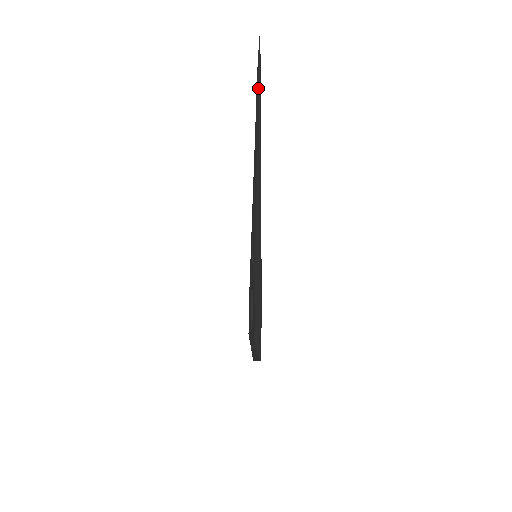
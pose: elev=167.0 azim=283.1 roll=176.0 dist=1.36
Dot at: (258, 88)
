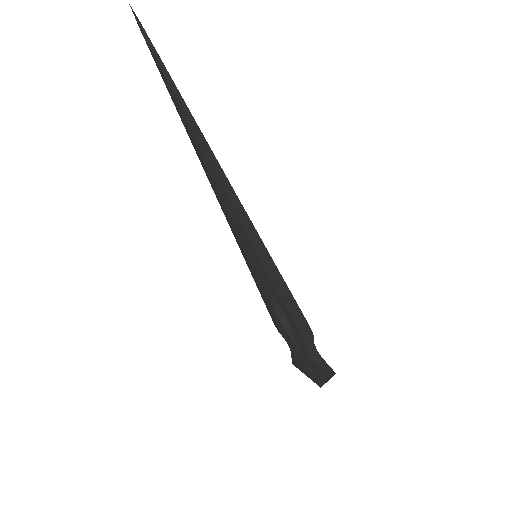
Dot at: (158, 61)
